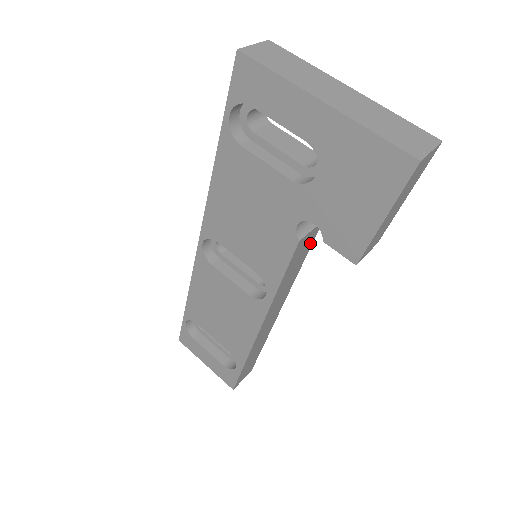
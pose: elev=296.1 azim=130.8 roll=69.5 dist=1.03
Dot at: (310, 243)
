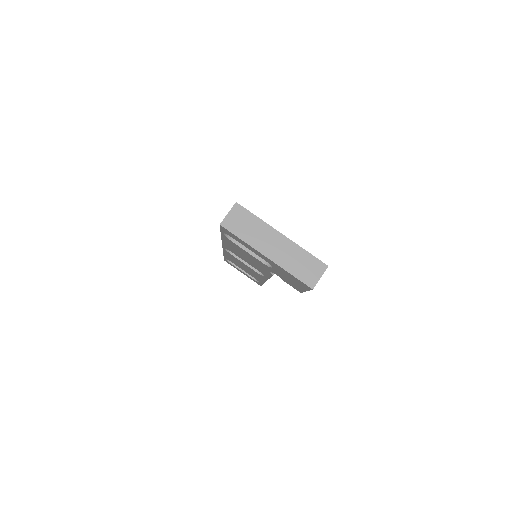
Dot at: occluded
